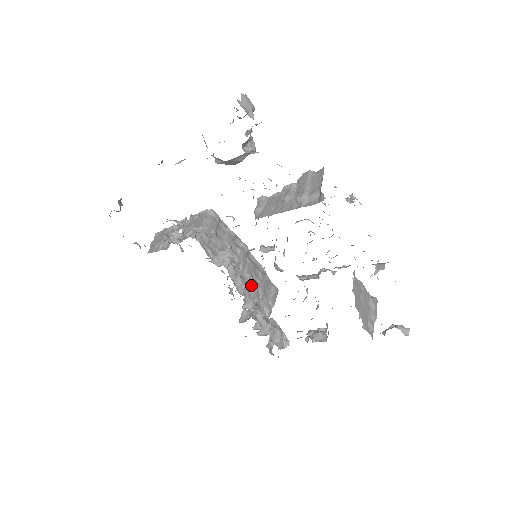
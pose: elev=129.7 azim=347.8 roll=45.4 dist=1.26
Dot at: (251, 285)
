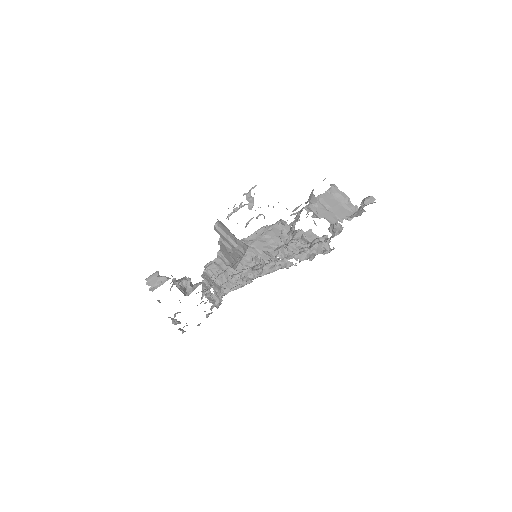
Dot at: occluded
